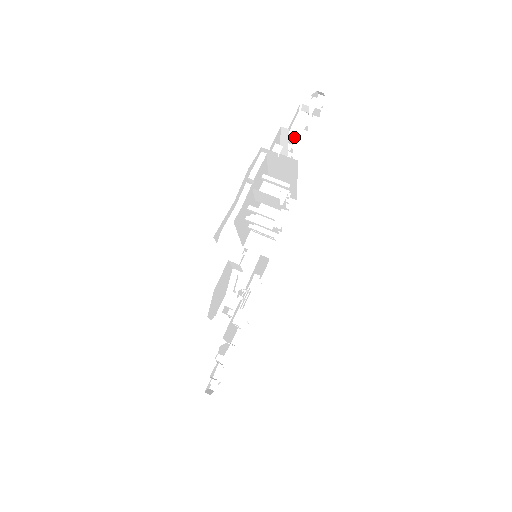
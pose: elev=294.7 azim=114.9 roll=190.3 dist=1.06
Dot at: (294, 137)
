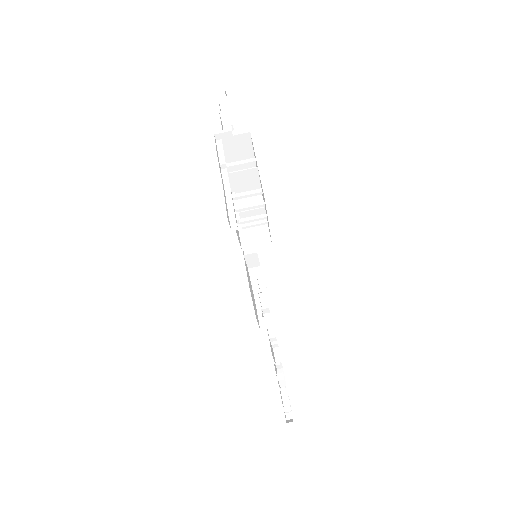
Dot at: occluded
